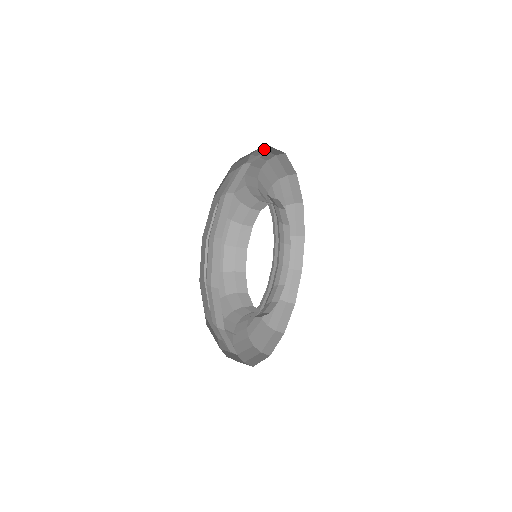
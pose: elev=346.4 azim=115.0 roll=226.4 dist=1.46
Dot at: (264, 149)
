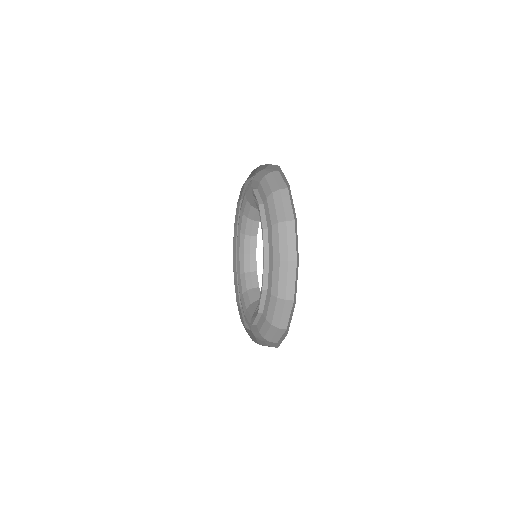
Dot at: occluded
